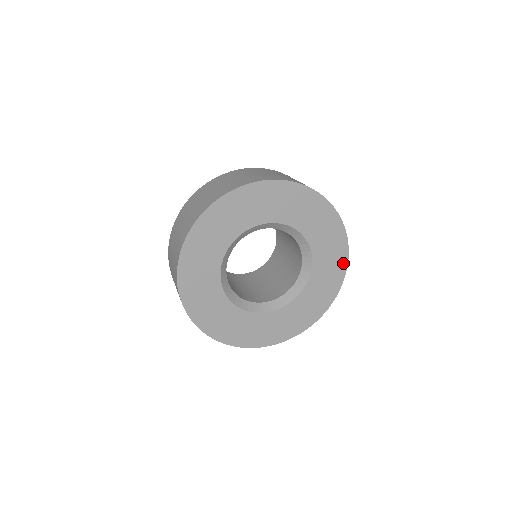
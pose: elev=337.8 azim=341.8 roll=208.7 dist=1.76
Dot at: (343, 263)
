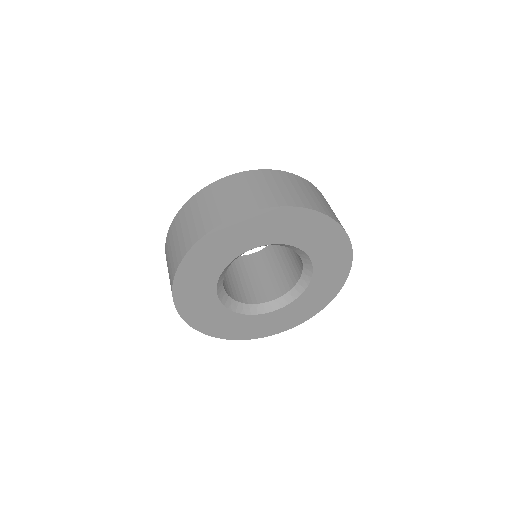
Dot at: (339, 284)
